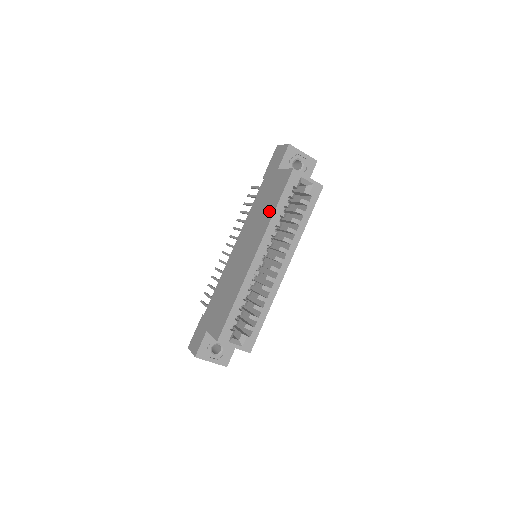
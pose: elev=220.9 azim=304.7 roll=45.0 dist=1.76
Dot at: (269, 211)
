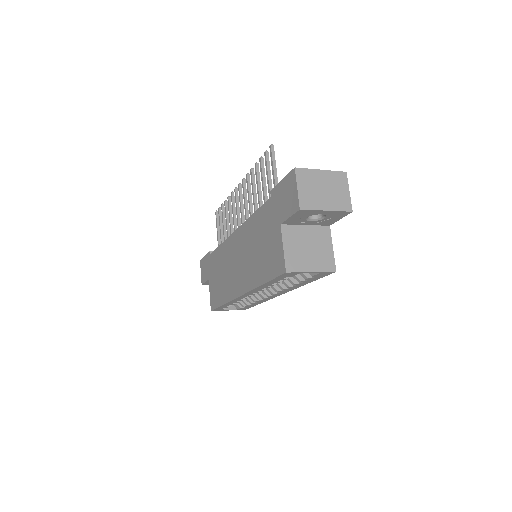
Dot at: (258, 272)
